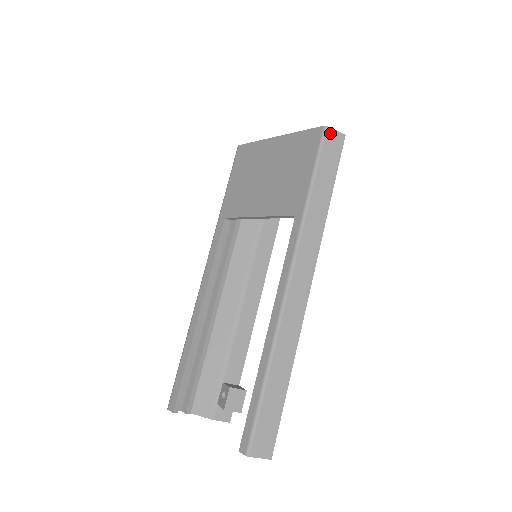
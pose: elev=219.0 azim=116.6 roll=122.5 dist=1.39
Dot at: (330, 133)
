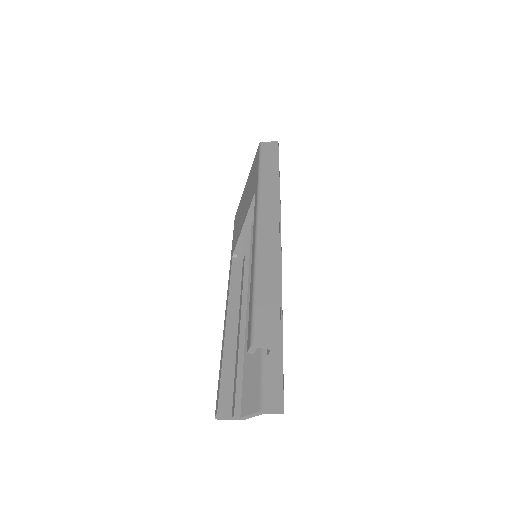
Dot at: (265, 144)
